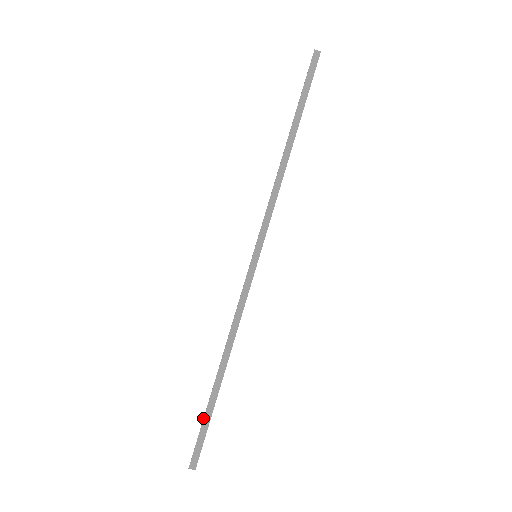
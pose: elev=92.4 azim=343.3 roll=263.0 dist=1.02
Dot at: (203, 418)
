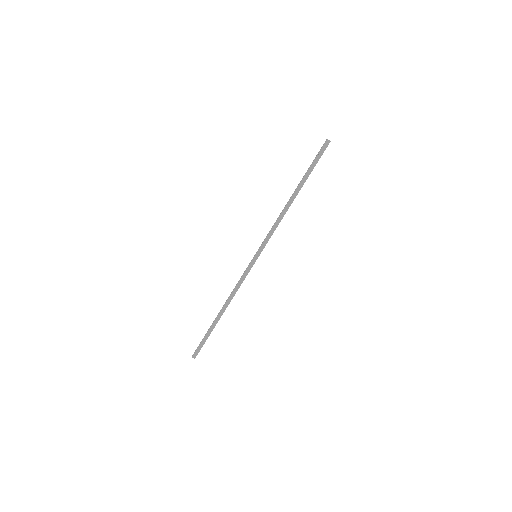
Dot at: (206, 336)
